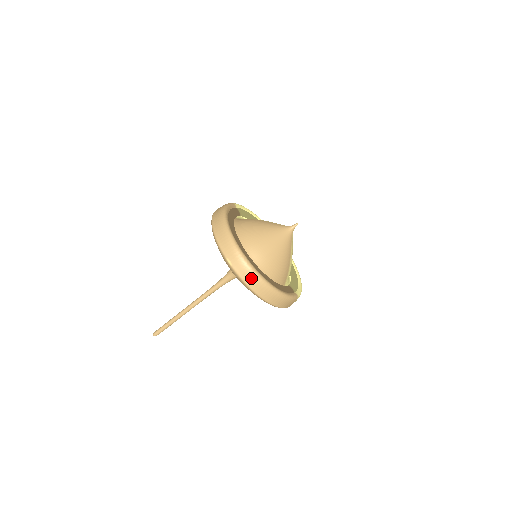
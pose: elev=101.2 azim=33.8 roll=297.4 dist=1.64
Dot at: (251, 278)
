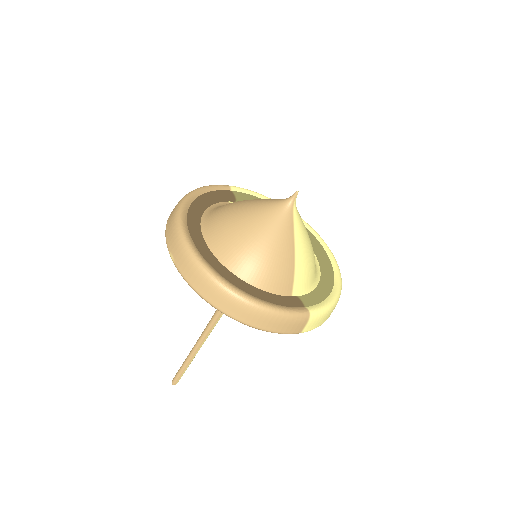
Dot at: (199, 279)
